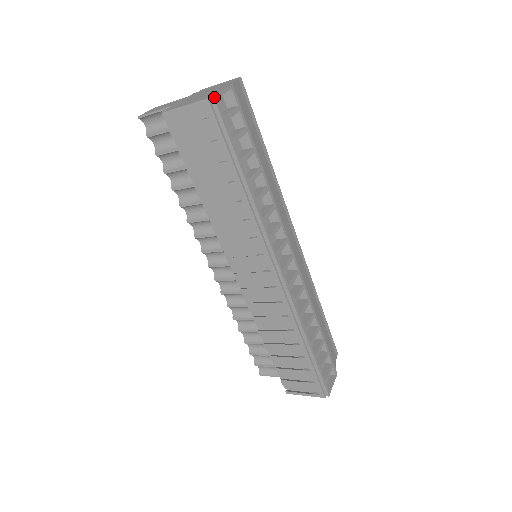
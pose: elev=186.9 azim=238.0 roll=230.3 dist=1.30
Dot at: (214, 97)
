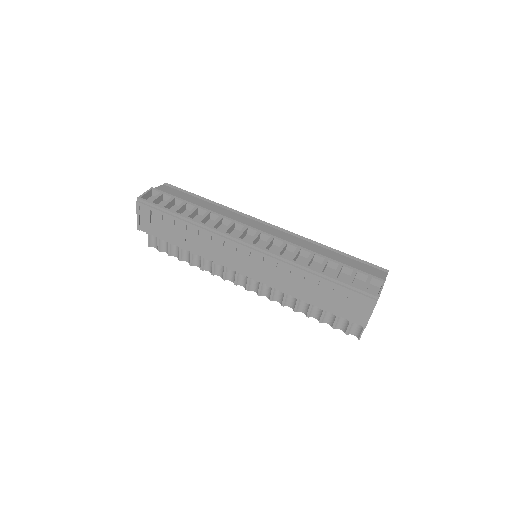
Dot at: (138, 198)
